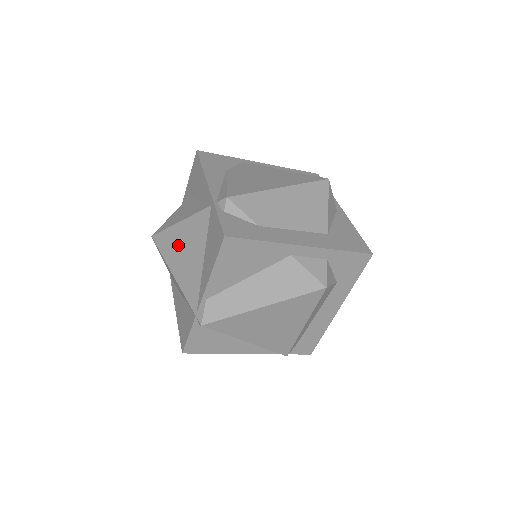
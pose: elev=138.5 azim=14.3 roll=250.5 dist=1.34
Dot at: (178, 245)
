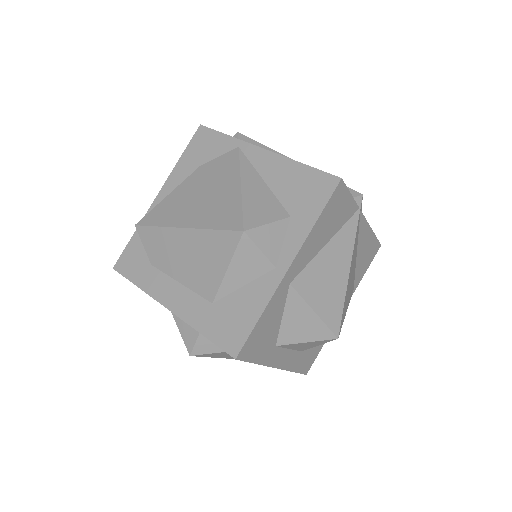
Dot at: occluded
